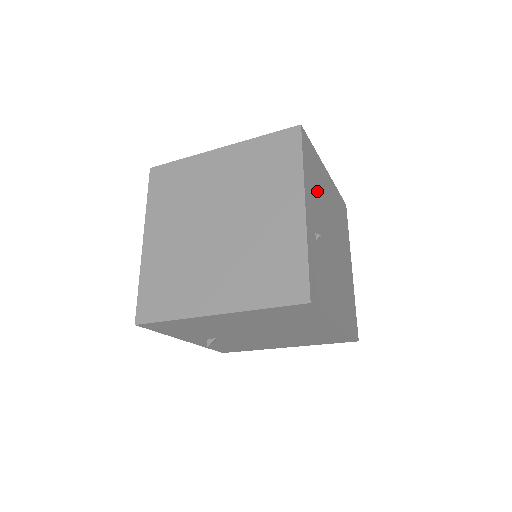
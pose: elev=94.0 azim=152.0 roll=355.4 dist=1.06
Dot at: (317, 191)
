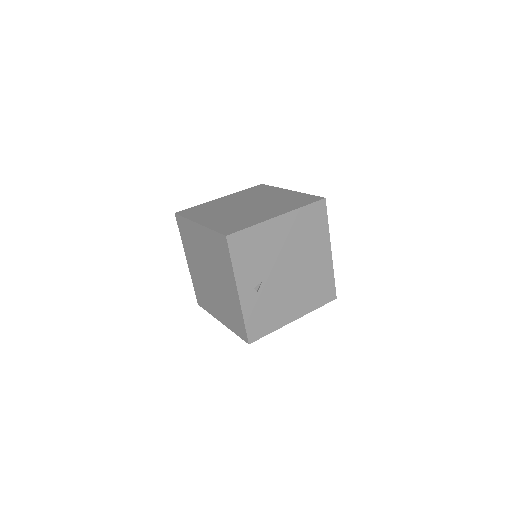
Dot at: occluded
